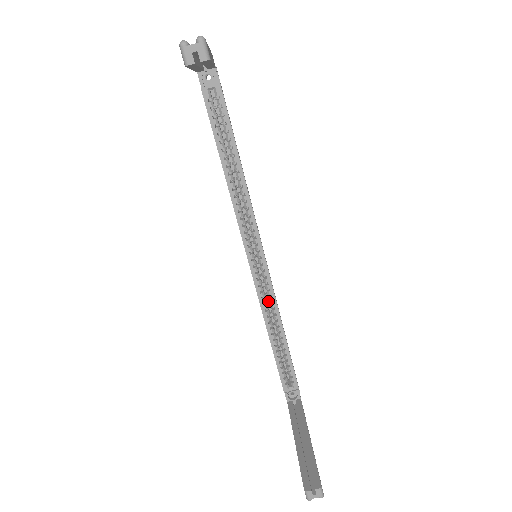
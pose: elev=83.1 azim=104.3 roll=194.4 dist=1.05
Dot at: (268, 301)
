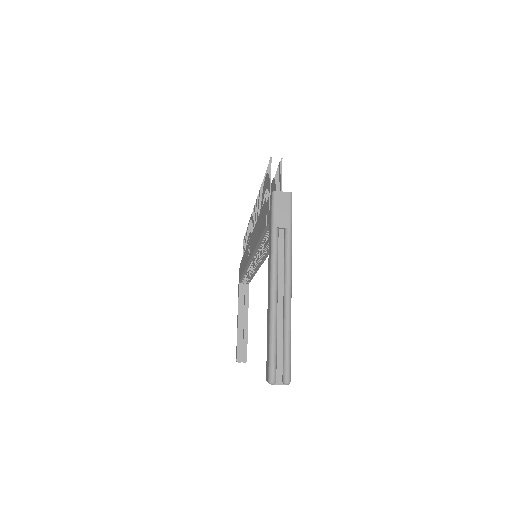
Dot at: occluded
